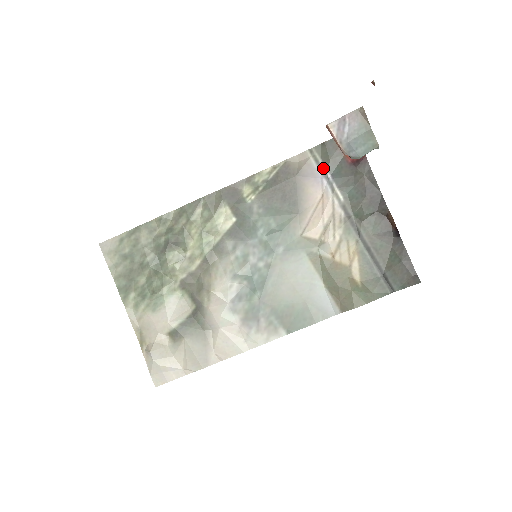
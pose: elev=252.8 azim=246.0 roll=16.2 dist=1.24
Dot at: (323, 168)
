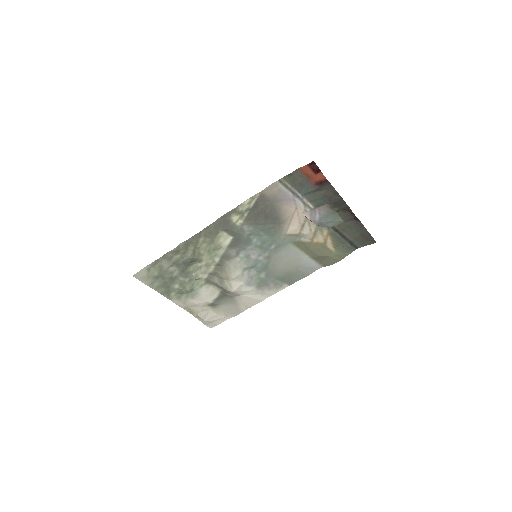
Dot at: (293, 190)
